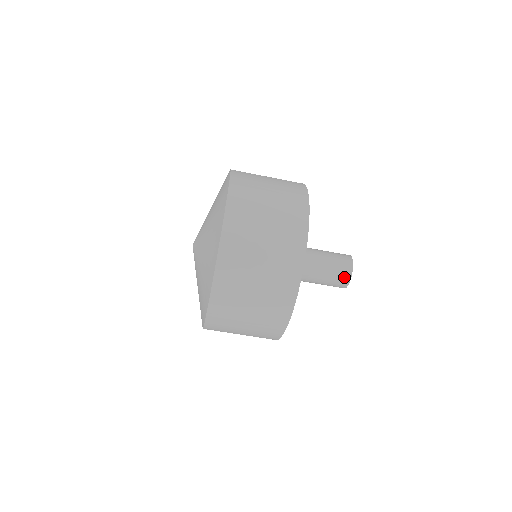
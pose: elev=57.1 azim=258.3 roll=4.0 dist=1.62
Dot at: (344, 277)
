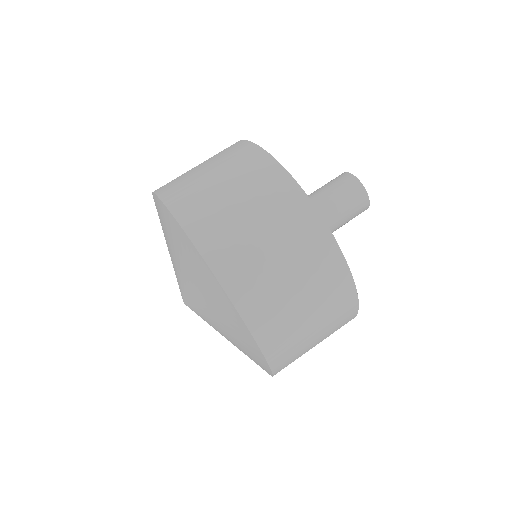
Dot at: (339, 177)
